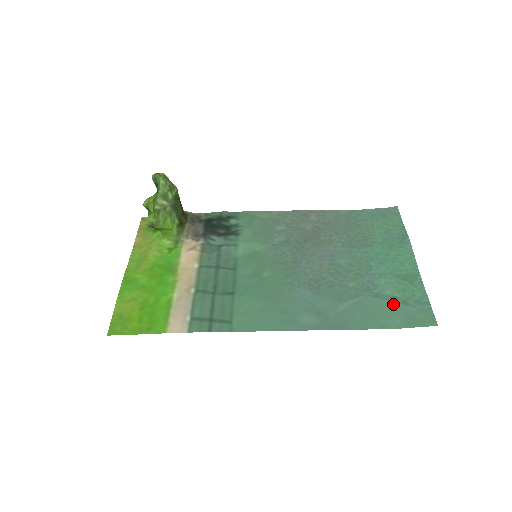
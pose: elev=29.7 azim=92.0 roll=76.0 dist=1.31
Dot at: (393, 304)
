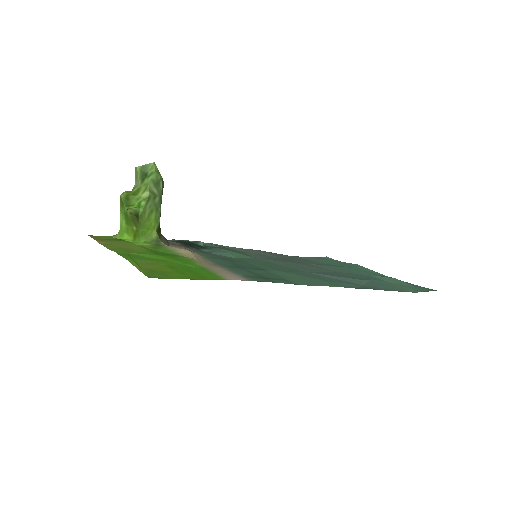
Dot at: (396, 284)
